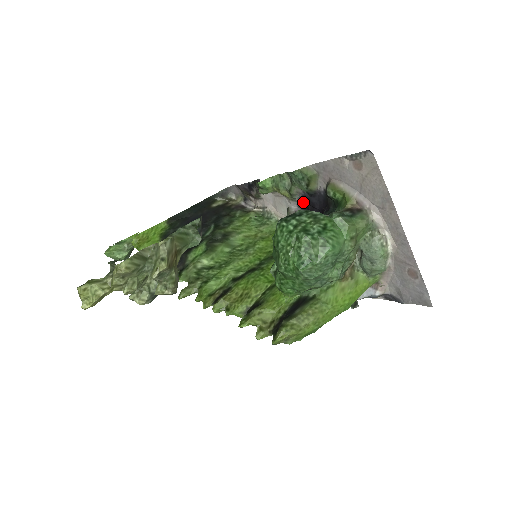
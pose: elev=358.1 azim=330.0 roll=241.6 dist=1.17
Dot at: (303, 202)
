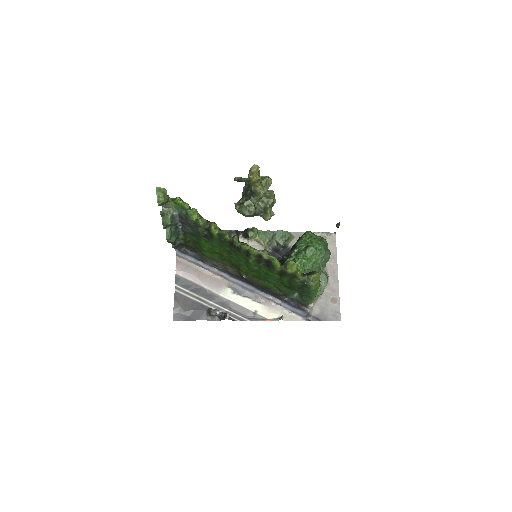
Dot at: (271, 252)
